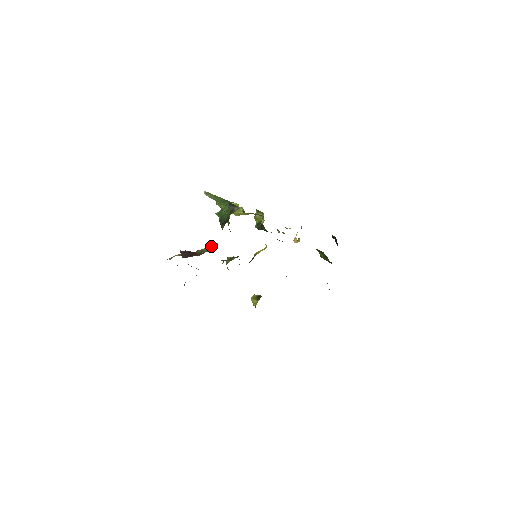
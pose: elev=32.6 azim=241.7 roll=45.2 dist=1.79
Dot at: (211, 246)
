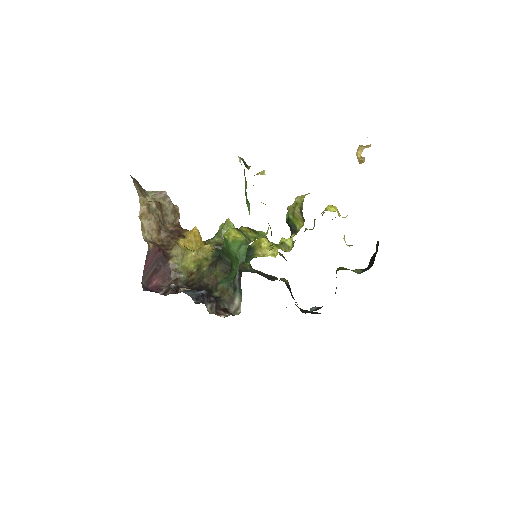
Dot at: (190, 276)
